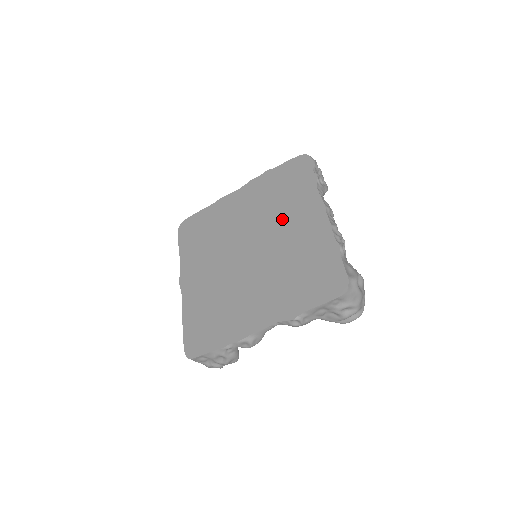
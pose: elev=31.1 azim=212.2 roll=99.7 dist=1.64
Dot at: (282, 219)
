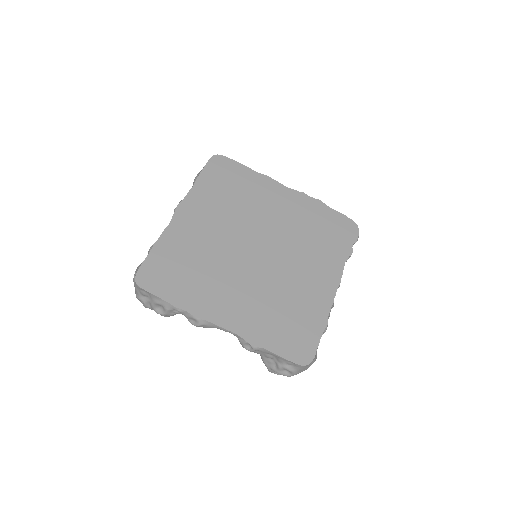
Dot at: (303, 255)
